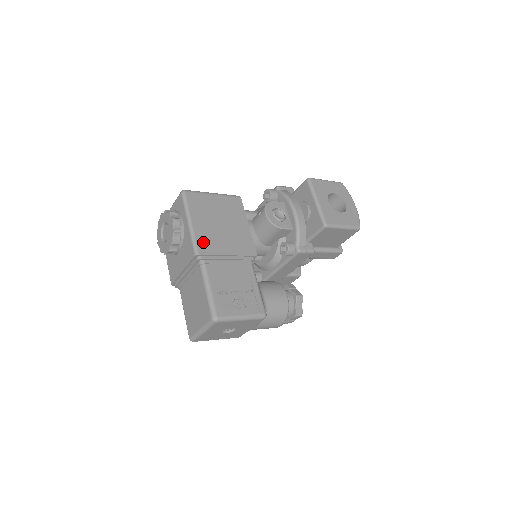
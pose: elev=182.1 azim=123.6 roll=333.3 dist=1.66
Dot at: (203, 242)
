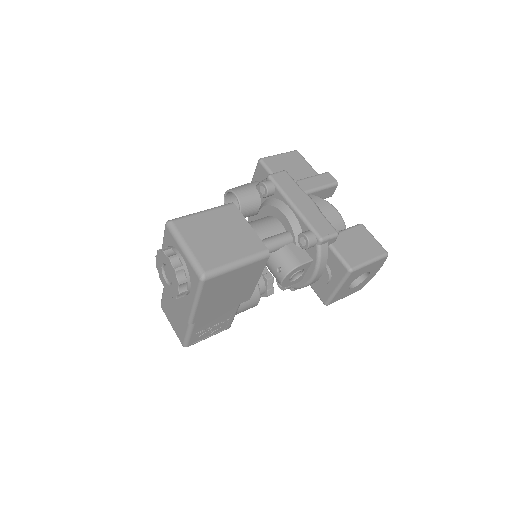
Dot at: (201, 314)
